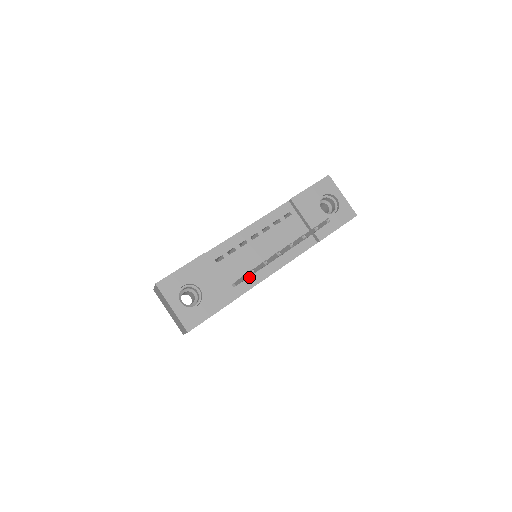
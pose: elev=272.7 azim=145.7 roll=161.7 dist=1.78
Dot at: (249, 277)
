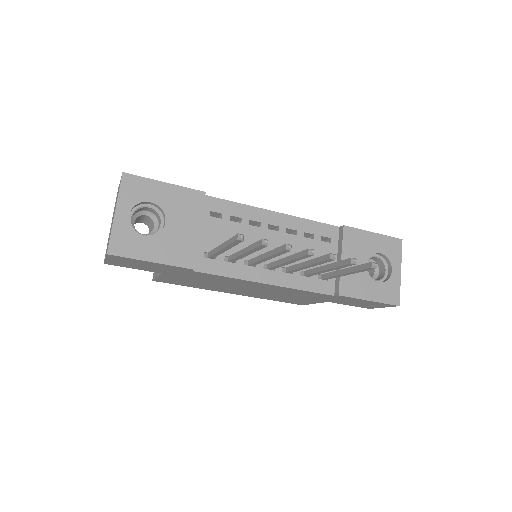
Dot at: (230, 262)
